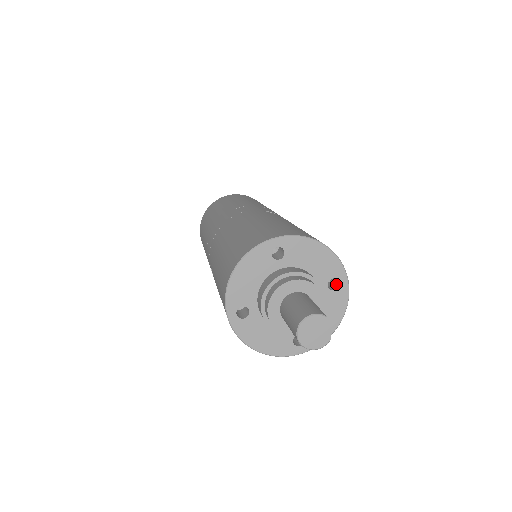
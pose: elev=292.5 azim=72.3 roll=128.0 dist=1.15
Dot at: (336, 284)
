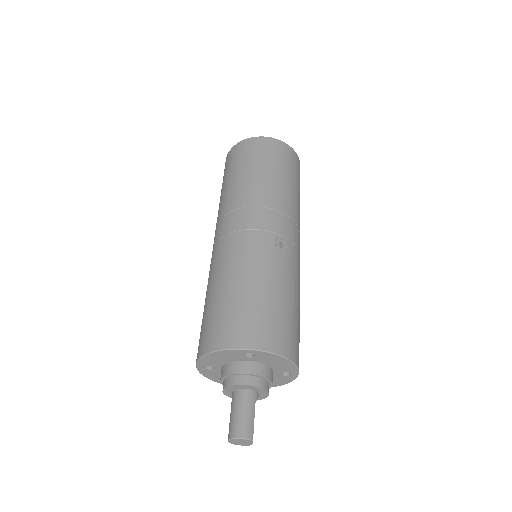
Dot at: occluded
